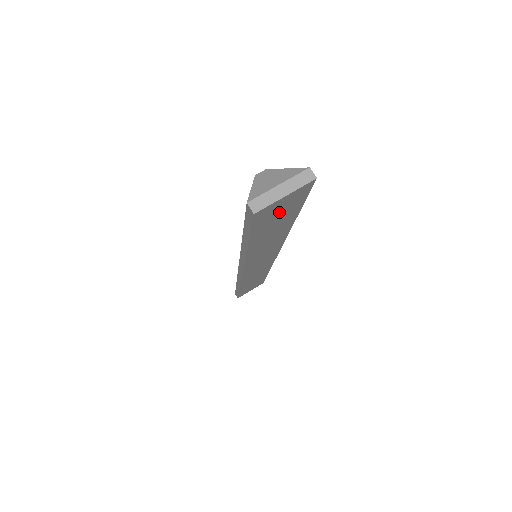
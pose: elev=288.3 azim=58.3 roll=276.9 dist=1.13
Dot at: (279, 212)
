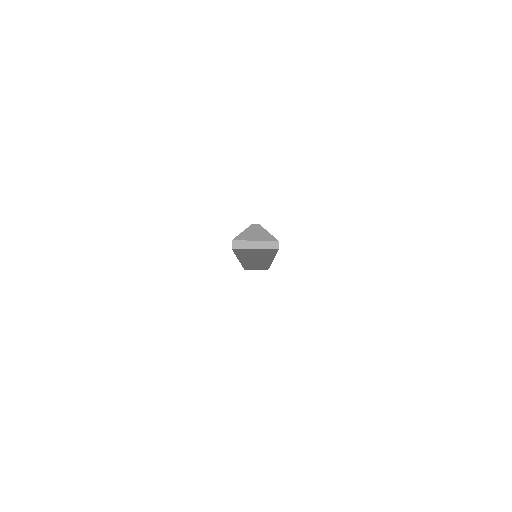
Dot at: (255, 252)
